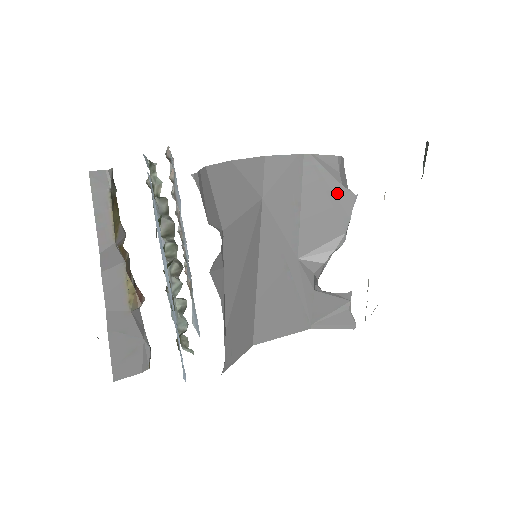
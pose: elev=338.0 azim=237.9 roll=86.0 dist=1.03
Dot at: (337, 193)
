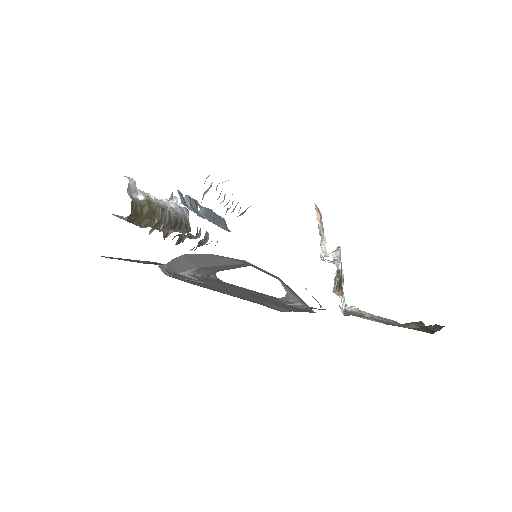
Dot at: (302, 300)
